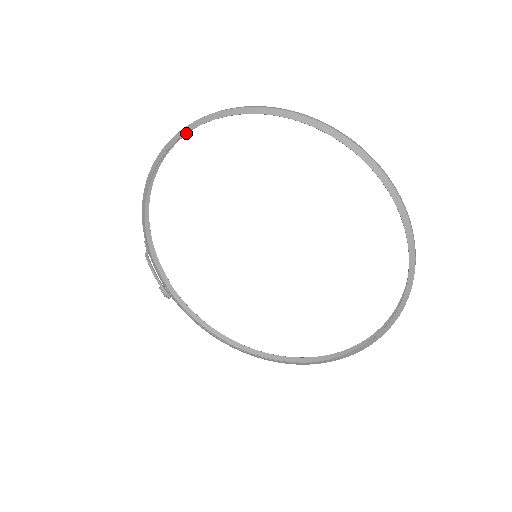
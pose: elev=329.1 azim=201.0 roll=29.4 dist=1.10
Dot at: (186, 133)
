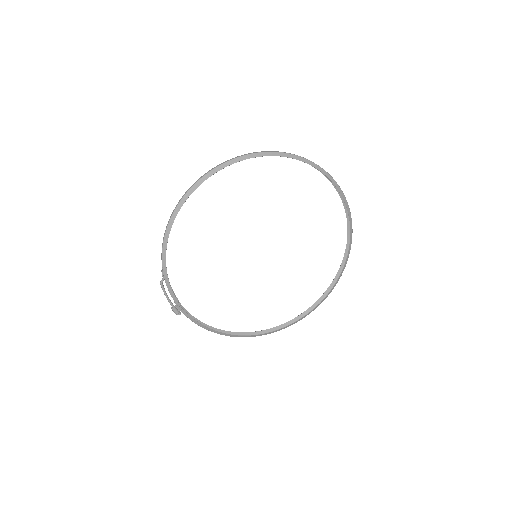
Dot at: (206, 176)
